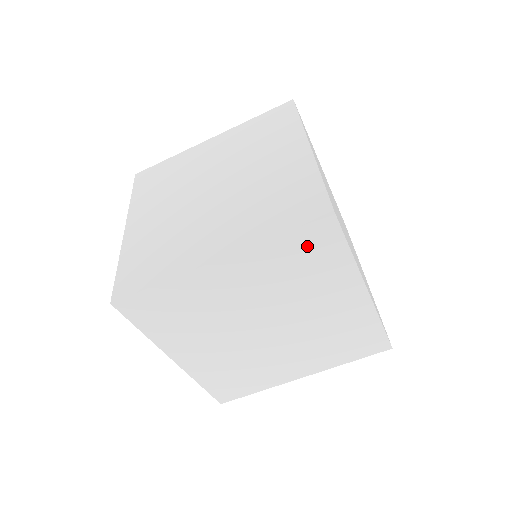
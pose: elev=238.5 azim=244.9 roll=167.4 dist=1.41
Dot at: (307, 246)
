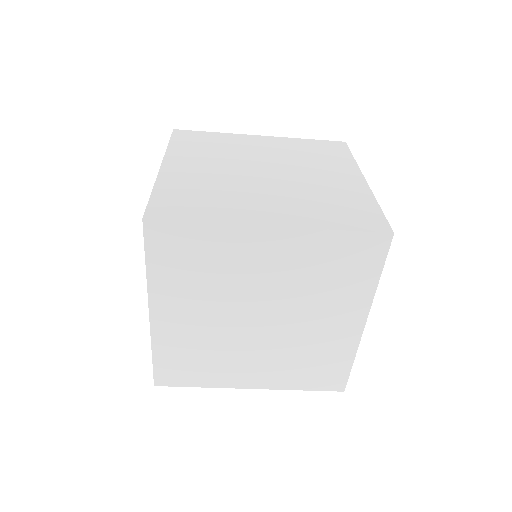
Dot at: (352, 253)
